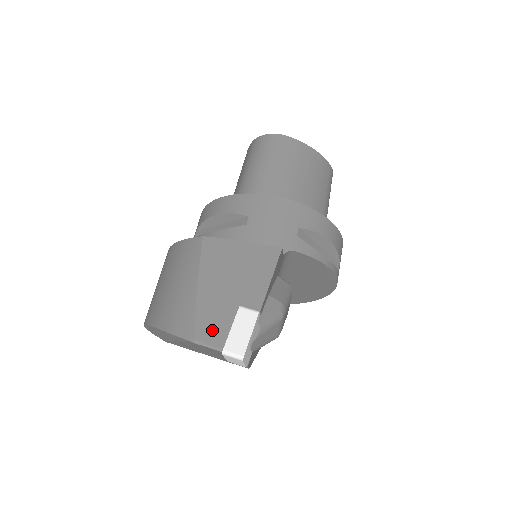
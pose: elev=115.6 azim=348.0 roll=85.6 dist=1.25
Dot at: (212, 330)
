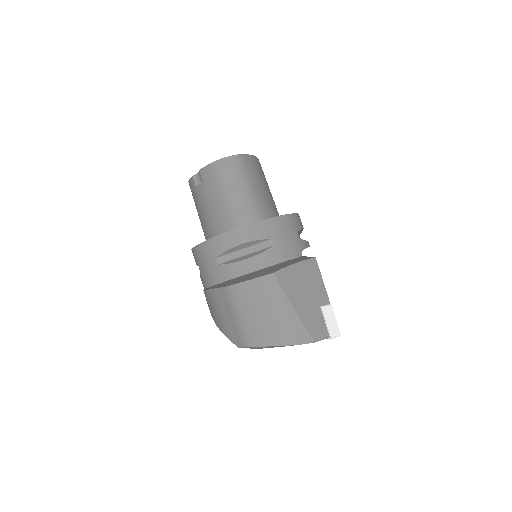
Dot at: (318, 330)
